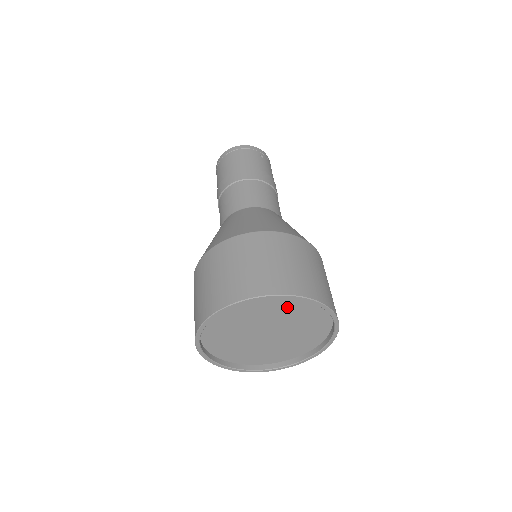
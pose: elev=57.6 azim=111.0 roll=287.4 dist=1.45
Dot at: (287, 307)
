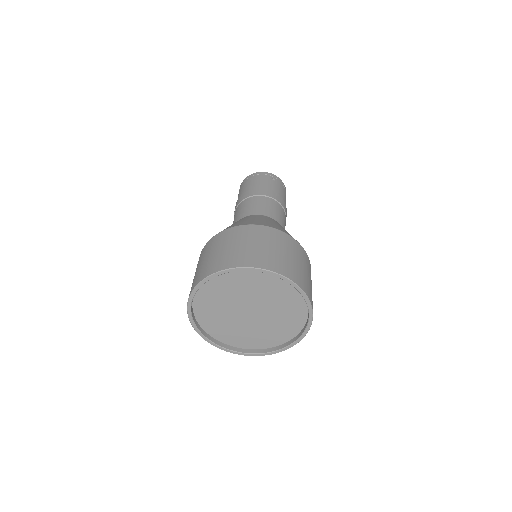
Dot at: (258, 283)
